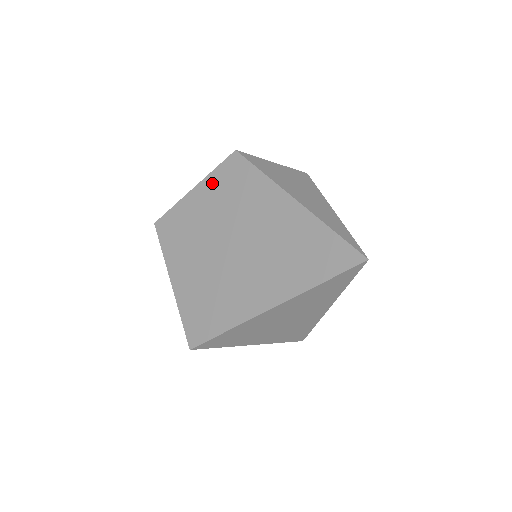
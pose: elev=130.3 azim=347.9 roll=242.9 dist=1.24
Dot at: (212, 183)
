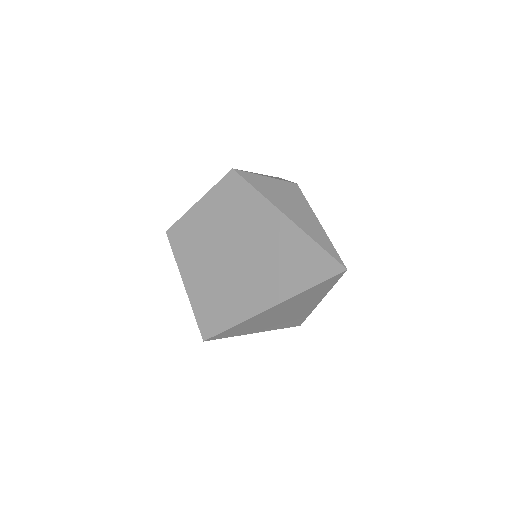
Dot at: (214, 198)
